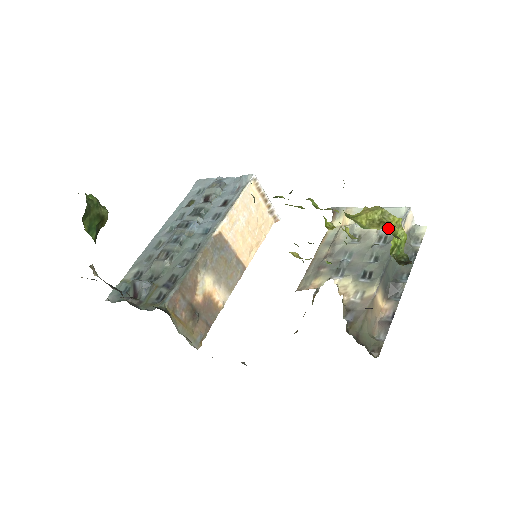
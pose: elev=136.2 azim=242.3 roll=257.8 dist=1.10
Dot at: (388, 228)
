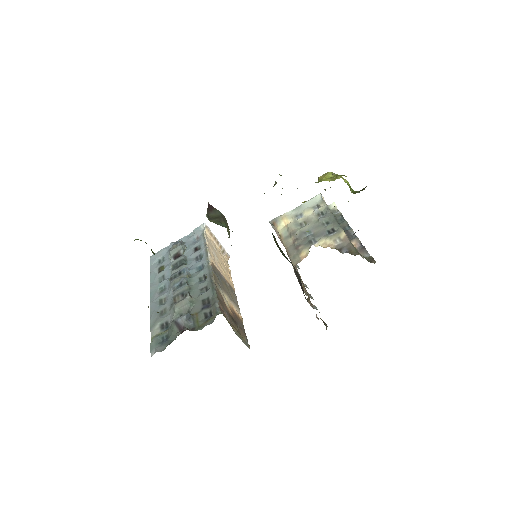
Dot at: (344, 175)
